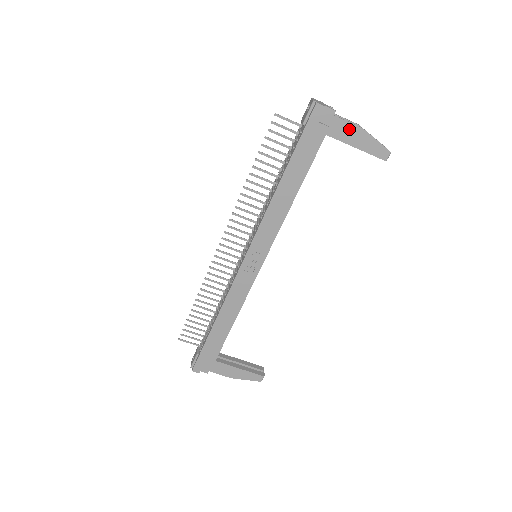
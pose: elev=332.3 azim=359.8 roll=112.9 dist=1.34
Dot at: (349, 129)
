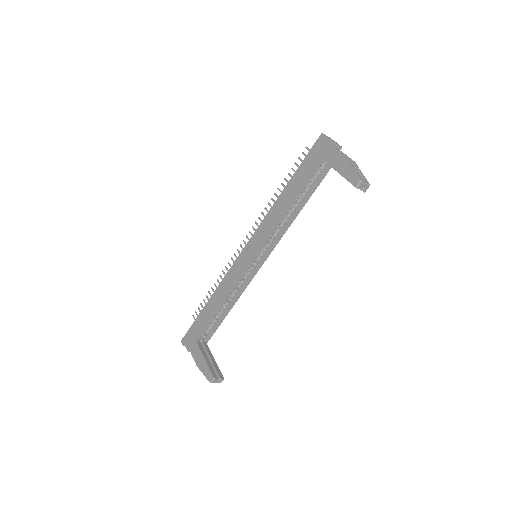
Dot at: (338, 157)
